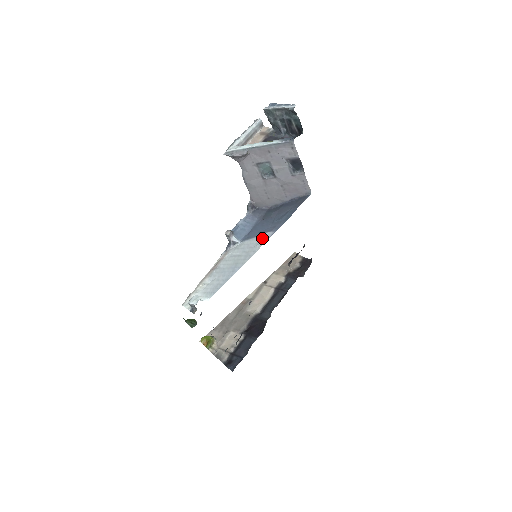
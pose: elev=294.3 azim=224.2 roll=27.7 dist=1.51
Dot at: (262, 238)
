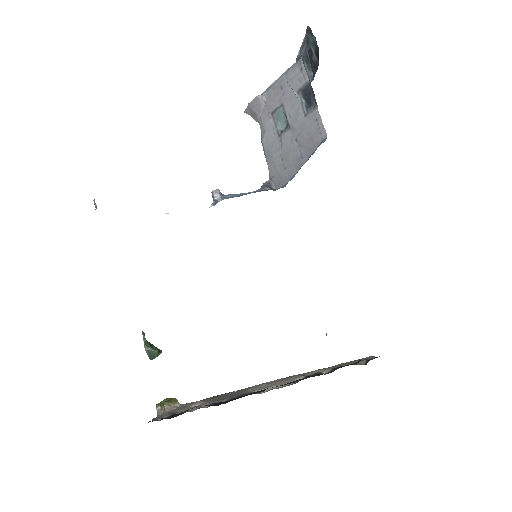
Dot at: occluded
